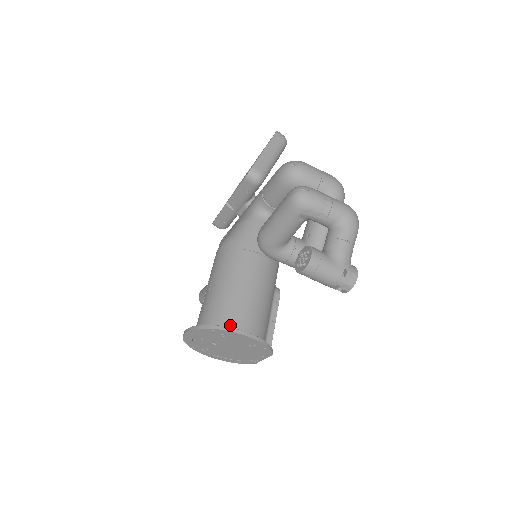
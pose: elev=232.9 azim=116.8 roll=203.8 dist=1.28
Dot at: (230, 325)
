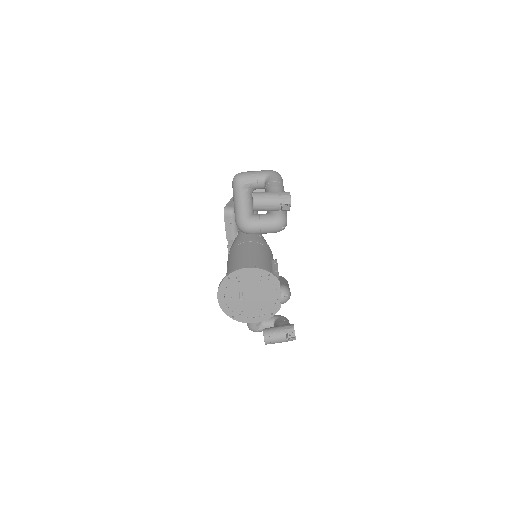
Dot at: occluded
